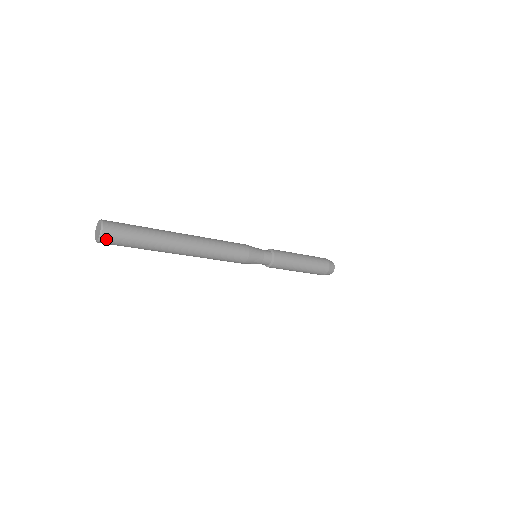
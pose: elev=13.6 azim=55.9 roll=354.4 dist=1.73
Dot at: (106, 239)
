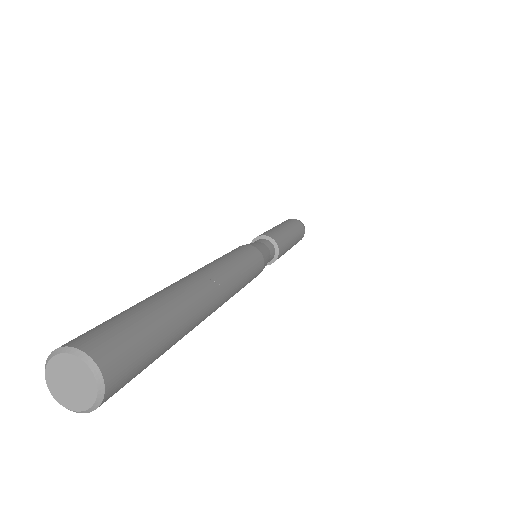
Dot at: occluded
